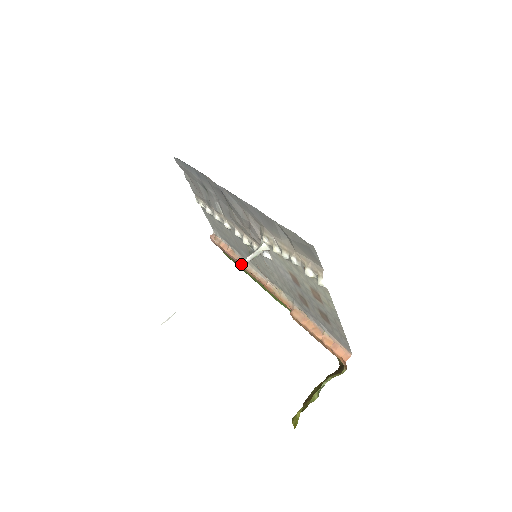
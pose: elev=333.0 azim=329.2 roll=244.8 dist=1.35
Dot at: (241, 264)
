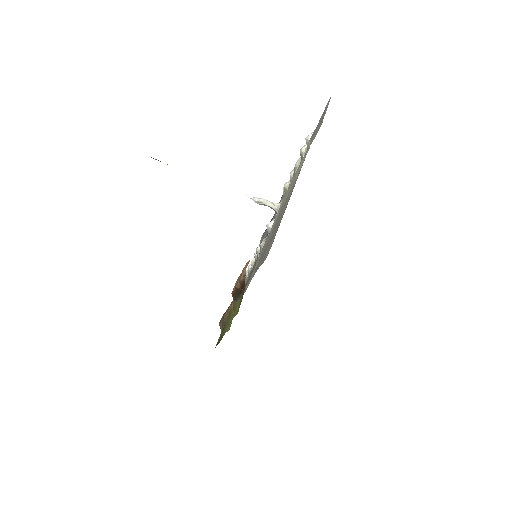
Dot at: occluded
